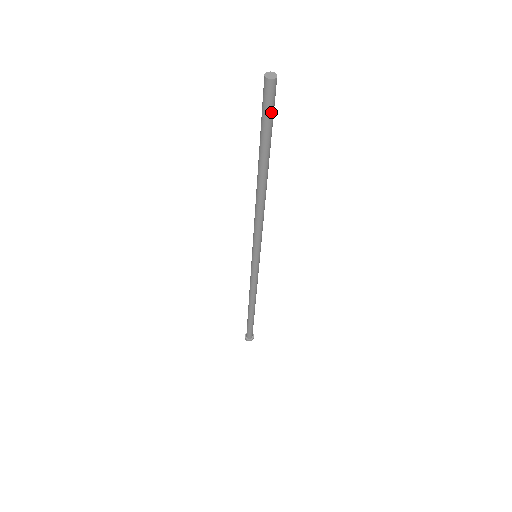
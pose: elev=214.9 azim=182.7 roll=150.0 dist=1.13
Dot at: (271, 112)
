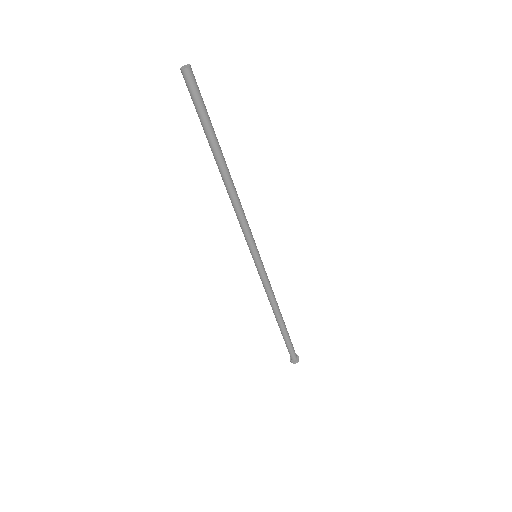
Dot at: (199, 99)
